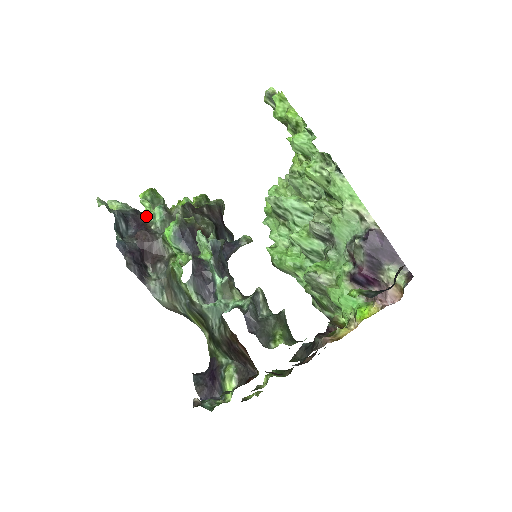
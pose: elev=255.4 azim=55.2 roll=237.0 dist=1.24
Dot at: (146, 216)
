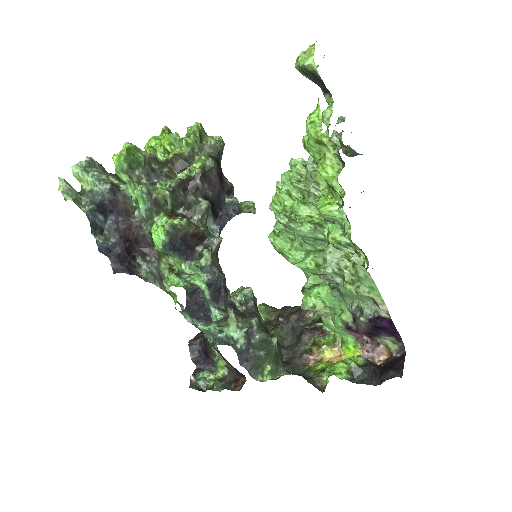
Dot at: (126, 196)
